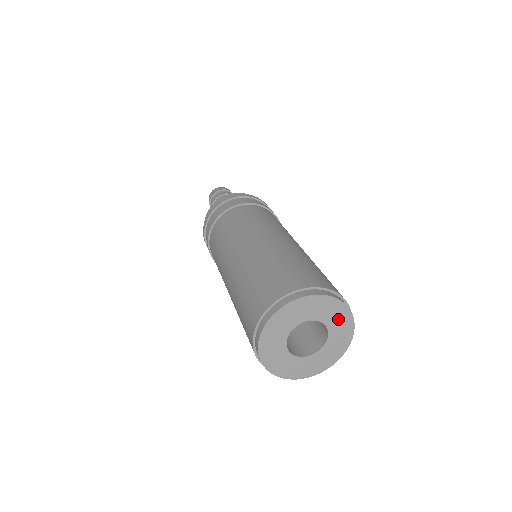
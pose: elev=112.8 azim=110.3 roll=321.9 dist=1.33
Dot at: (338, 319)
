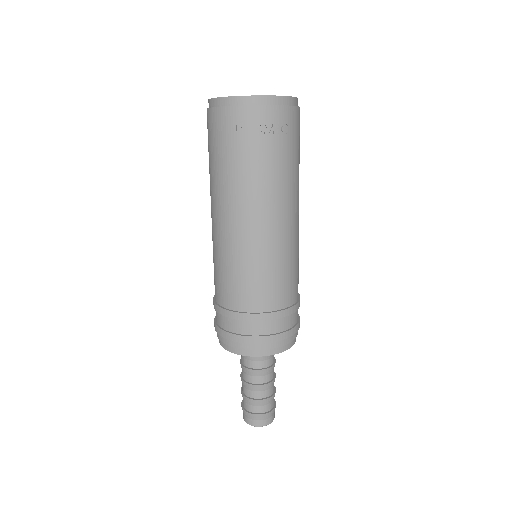
Dot at: occluded
